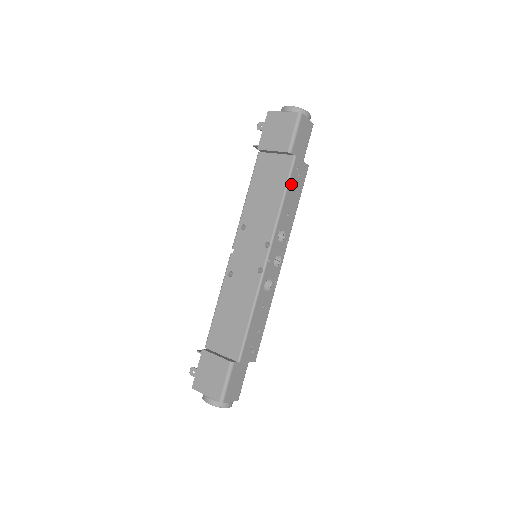
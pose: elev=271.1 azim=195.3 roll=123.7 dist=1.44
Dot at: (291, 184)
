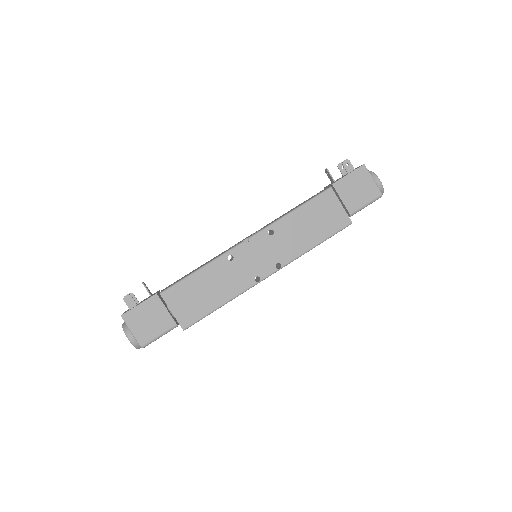
Dot at: (330, 237)
